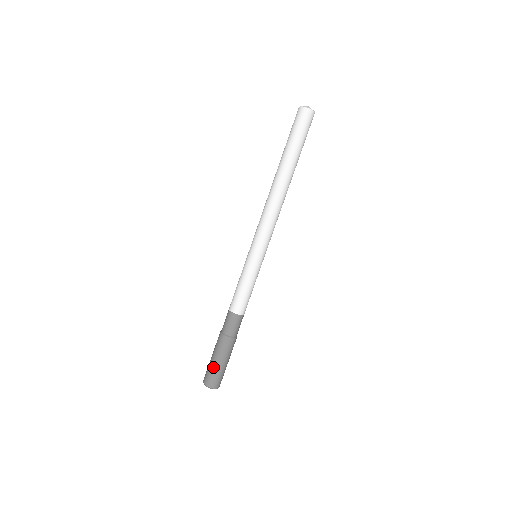
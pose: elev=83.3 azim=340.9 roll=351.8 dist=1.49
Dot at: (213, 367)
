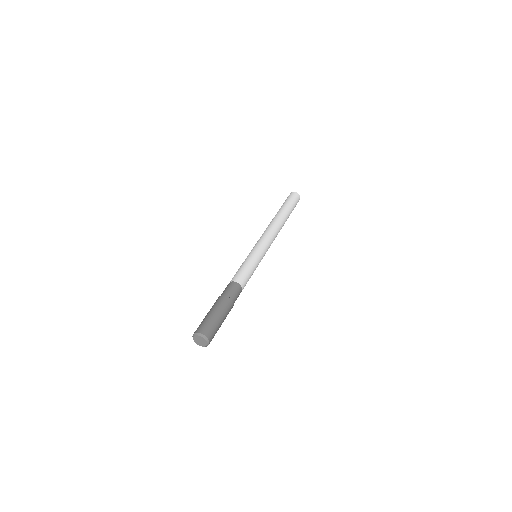
Dot at: (207, 318)
